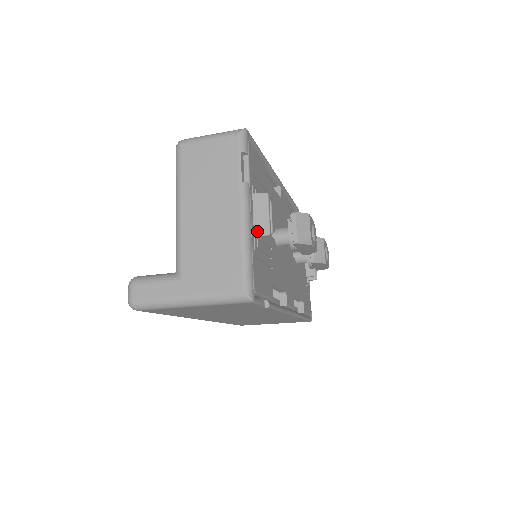
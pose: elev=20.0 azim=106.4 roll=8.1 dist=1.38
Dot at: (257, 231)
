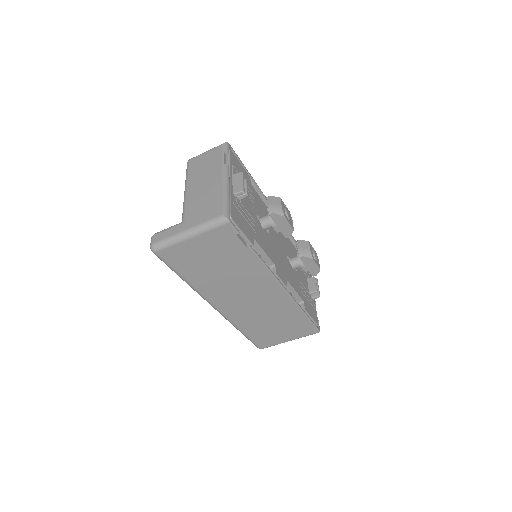
Dot at: (235, 191)
